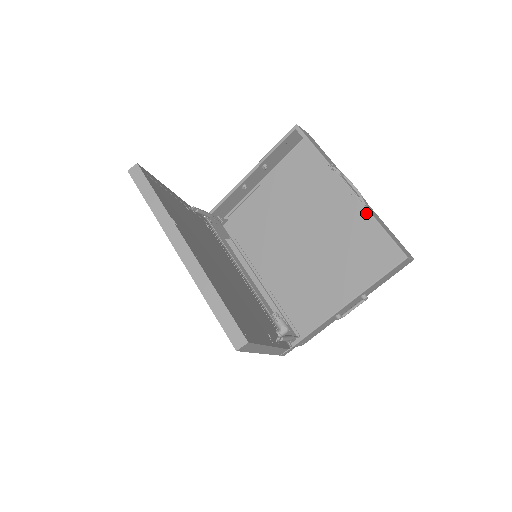
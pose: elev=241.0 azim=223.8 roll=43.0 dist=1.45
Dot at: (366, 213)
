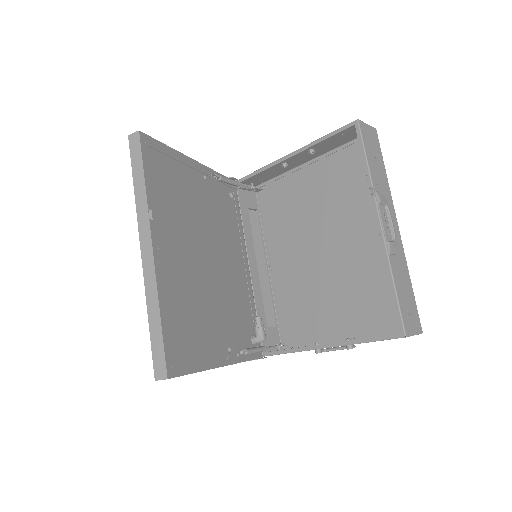
Dot at: (386, 264)
